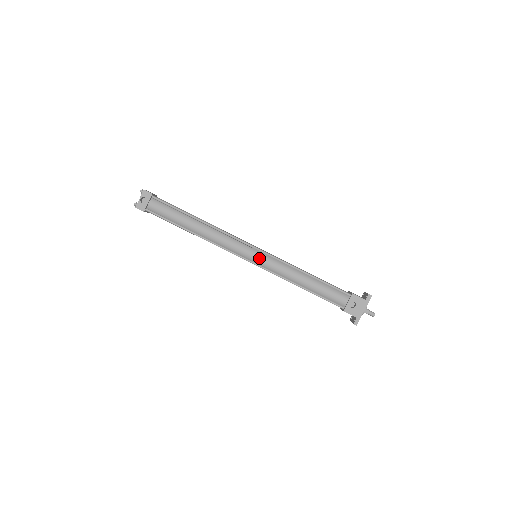
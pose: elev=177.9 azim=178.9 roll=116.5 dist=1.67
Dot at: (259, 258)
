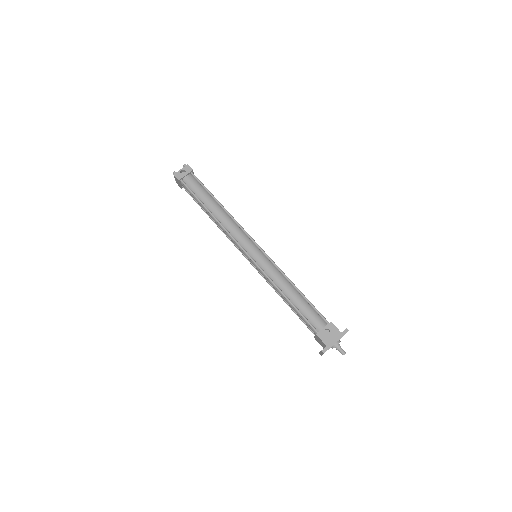
Dot at: (258, 256)
